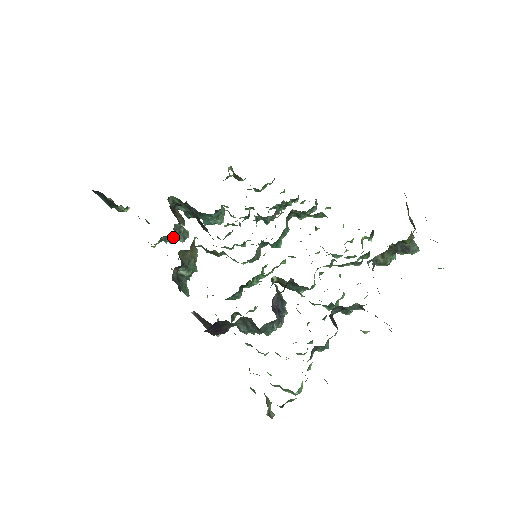
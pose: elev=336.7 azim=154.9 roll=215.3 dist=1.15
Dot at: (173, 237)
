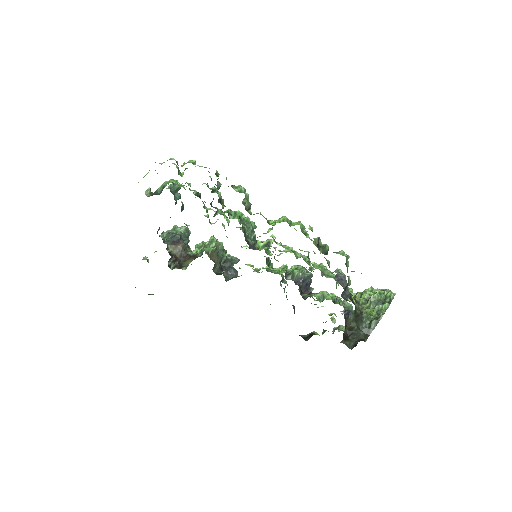
Dot at: occluded
